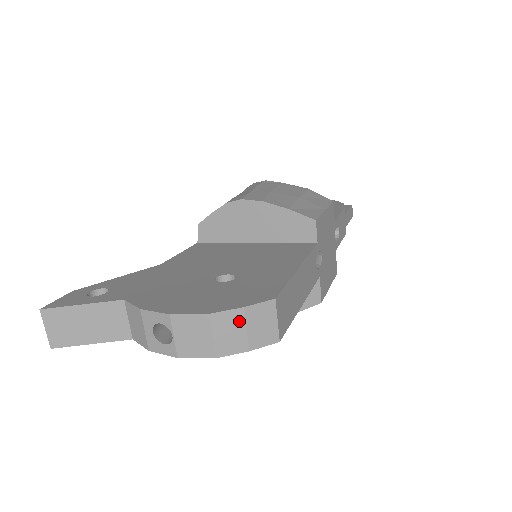
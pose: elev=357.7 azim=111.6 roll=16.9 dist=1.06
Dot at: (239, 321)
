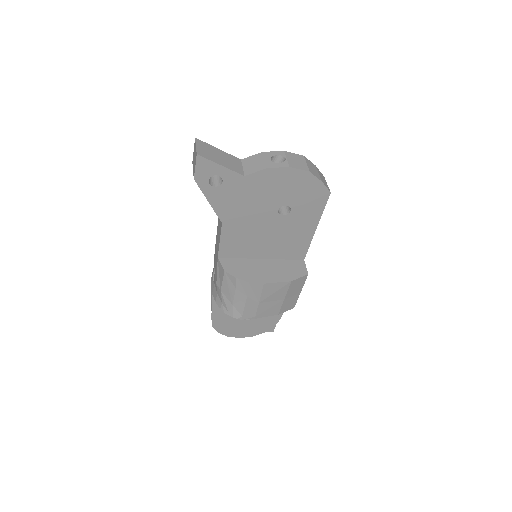
Dot at: (315, 168)
